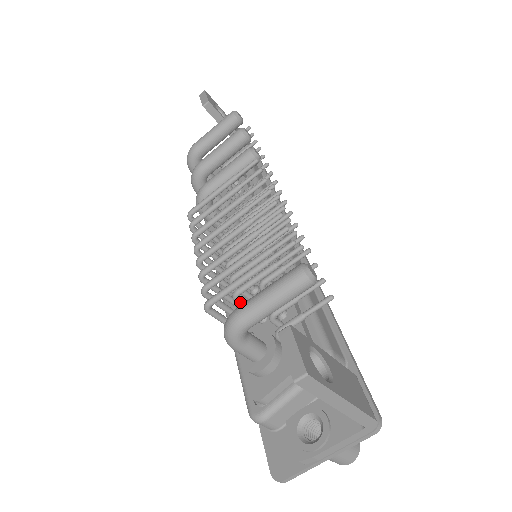
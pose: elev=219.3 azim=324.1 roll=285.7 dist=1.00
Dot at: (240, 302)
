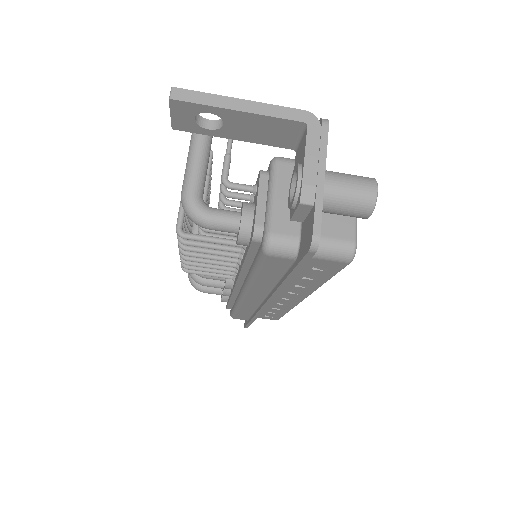
Dot at: occluded
